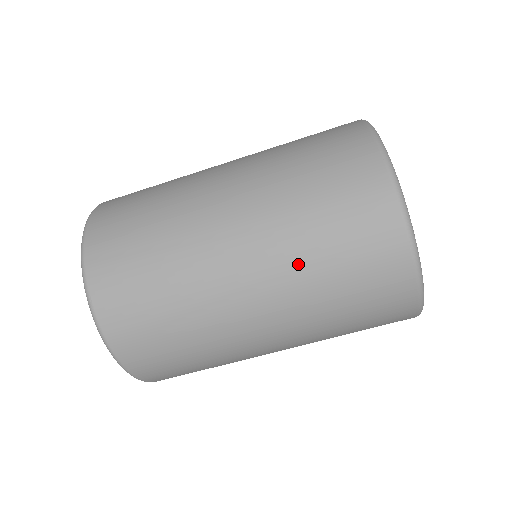
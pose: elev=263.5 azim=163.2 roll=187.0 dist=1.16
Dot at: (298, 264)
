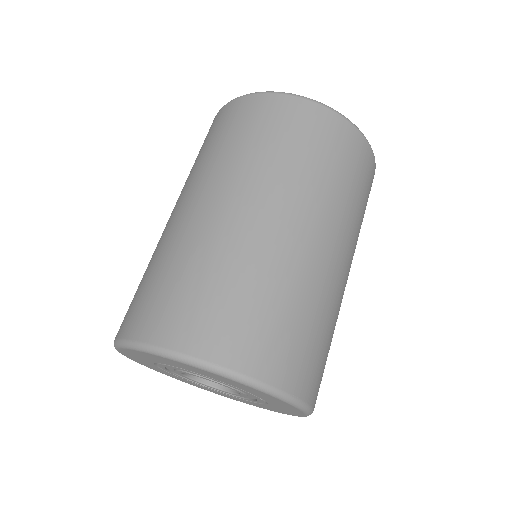
Dot at: (303, 180)
